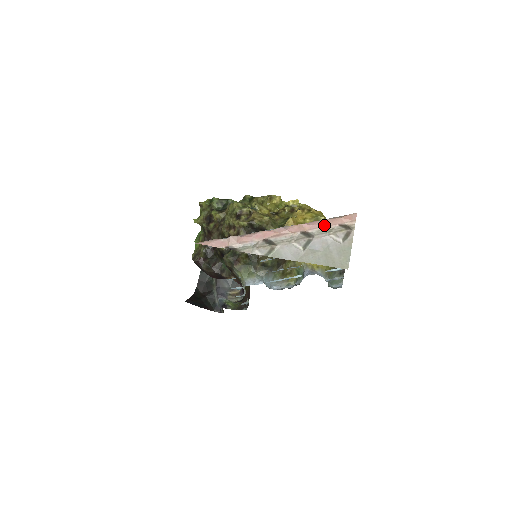
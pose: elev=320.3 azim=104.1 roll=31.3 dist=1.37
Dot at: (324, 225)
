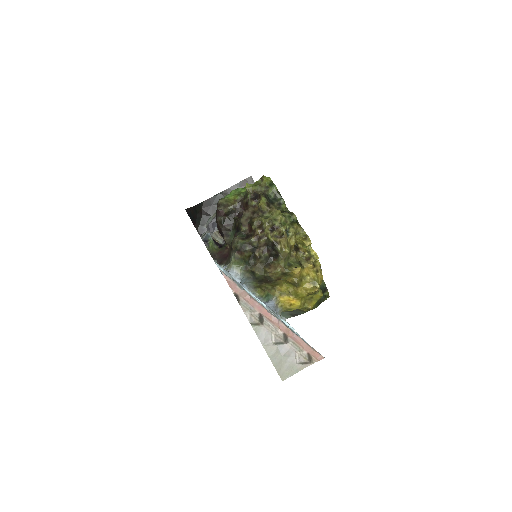
Dot at: (300, 344)
